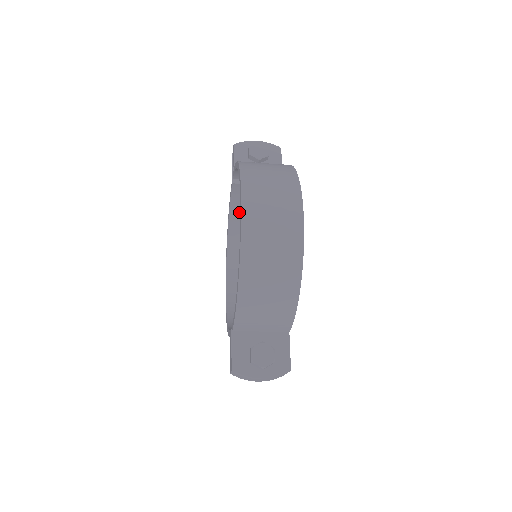
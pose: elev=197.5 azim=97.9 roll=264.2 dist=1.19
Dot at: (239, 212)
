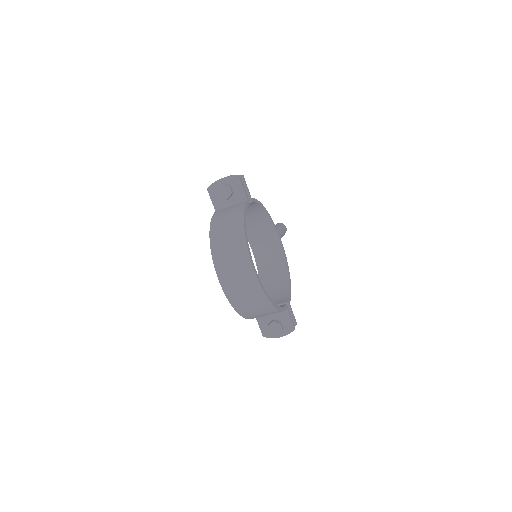
Dot at: occluded
